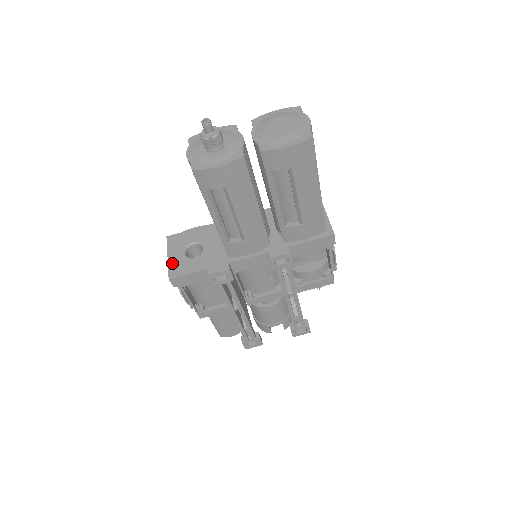
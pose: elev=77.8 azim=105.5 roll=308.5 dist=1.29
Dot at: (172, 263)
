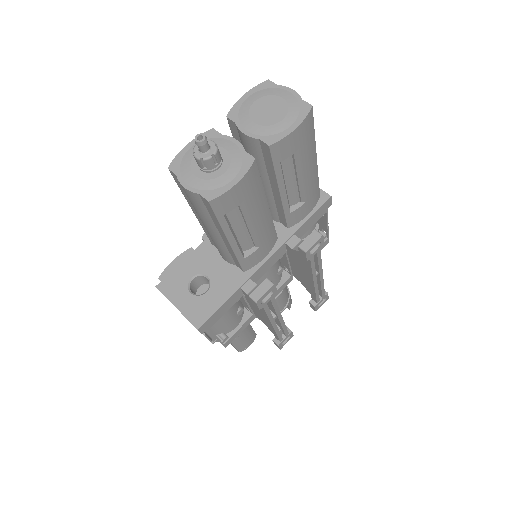
Dot at: (187, 311)
